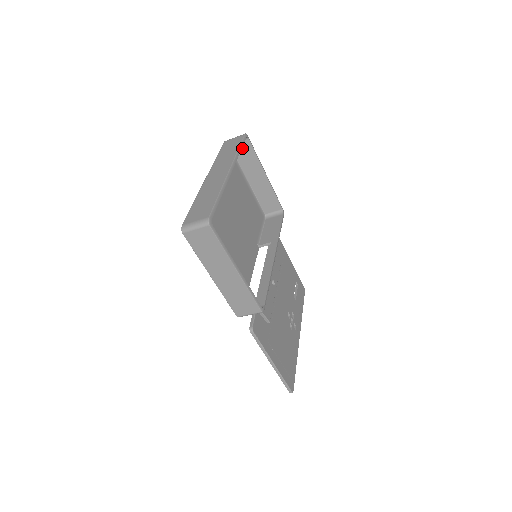
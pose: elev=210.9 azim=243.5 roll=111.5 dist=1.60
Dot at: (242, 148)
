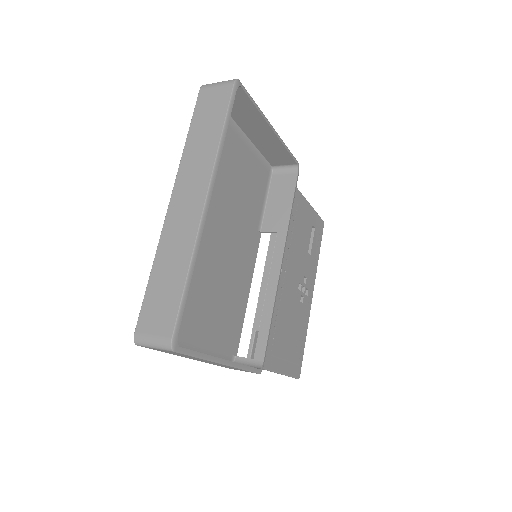
Dot at: occluded
